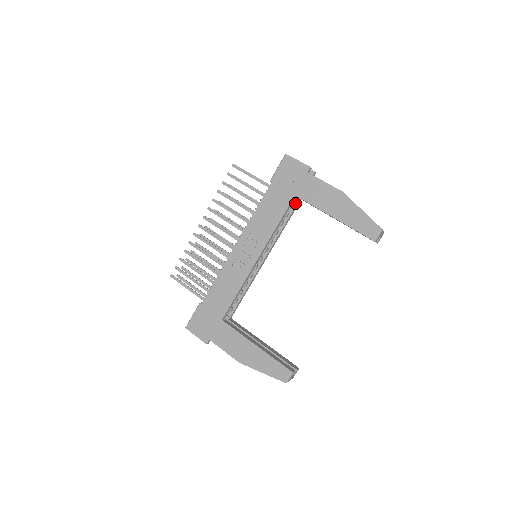
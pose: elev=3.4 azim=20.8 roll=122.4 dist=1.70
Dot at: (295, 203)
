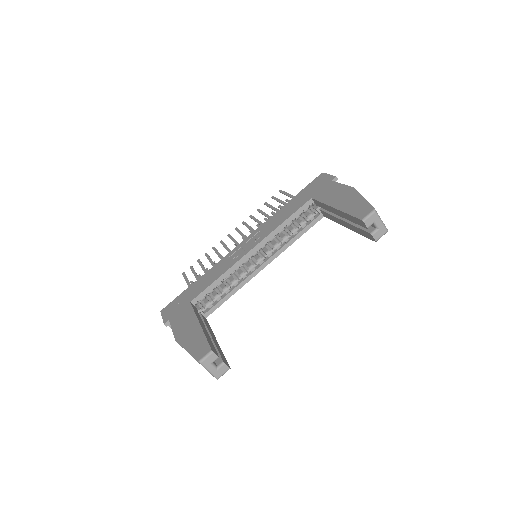
Dot at: (316, 217)
